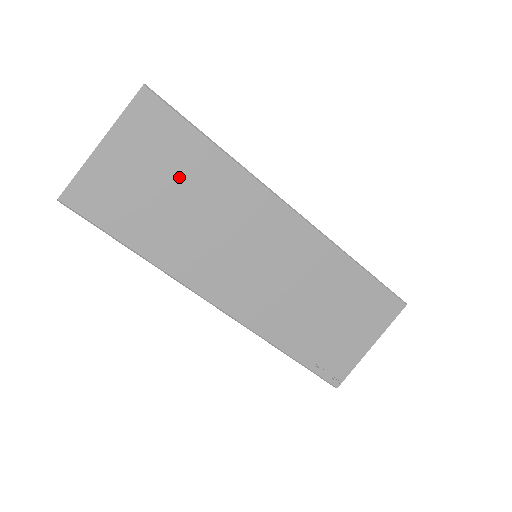
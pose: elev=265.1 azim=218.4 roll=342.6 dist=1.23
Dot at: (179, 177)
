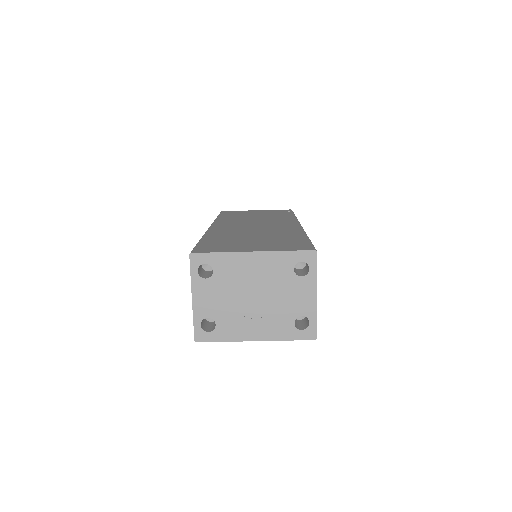
Dot at: occluded
